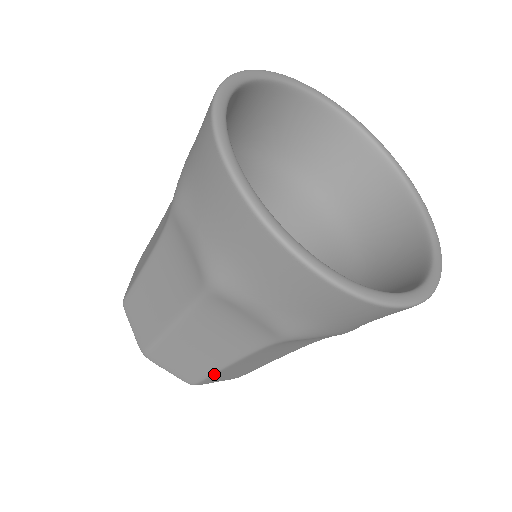
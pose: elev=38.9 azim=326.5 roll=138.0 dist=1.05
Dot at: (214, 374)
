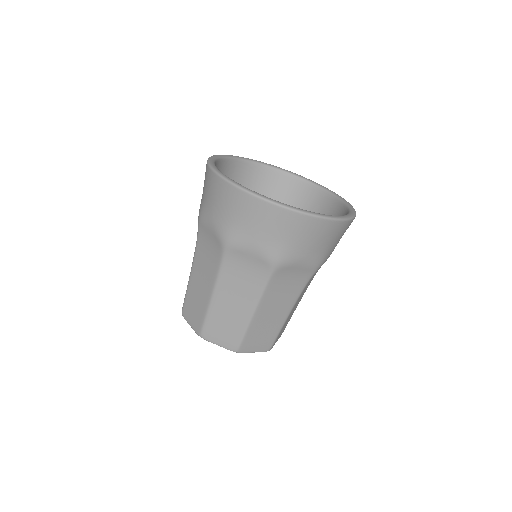
Dot at: (247, 330)
